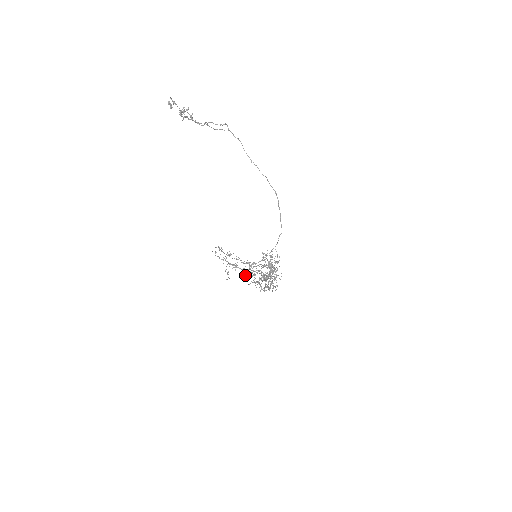
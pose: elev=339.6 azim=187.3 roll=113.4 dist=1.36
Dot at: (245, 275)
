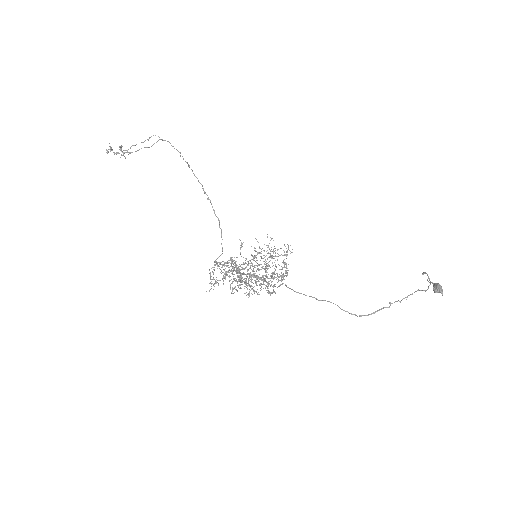
Dot at: occluded
